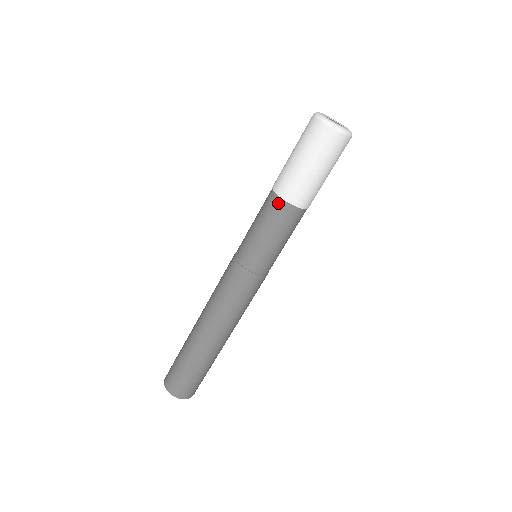
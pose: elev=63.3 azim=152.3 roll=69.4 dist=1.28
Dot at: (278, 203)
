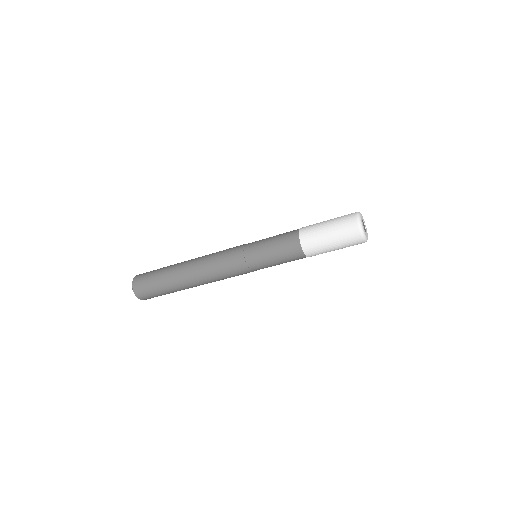
Dot at: (295, 235)
